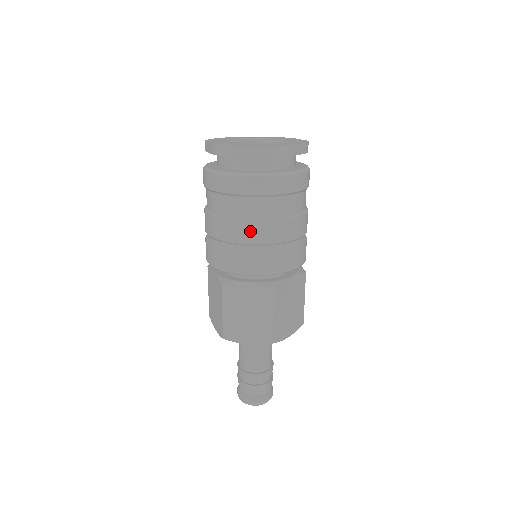
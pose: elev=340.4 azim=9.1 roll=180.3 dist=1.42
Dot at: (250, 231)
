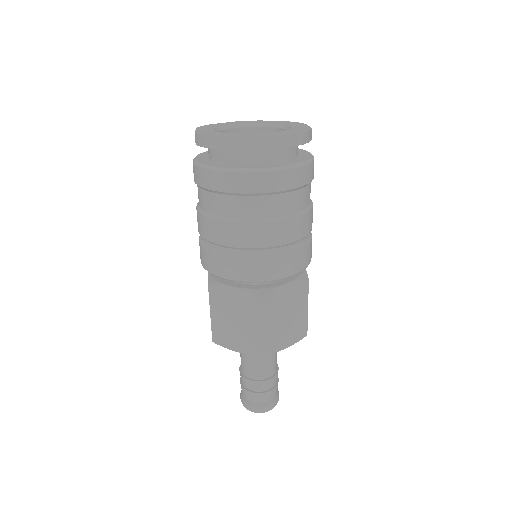
Dot at: (293, 228)
